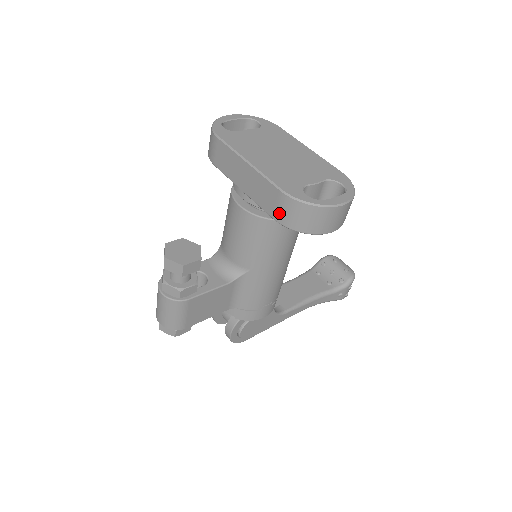
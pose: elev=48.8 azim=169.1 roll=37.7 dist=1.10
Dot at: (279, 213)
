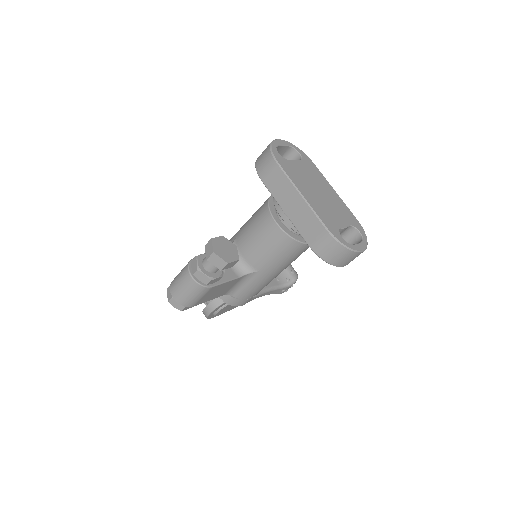
Dot at: (317, 244)
